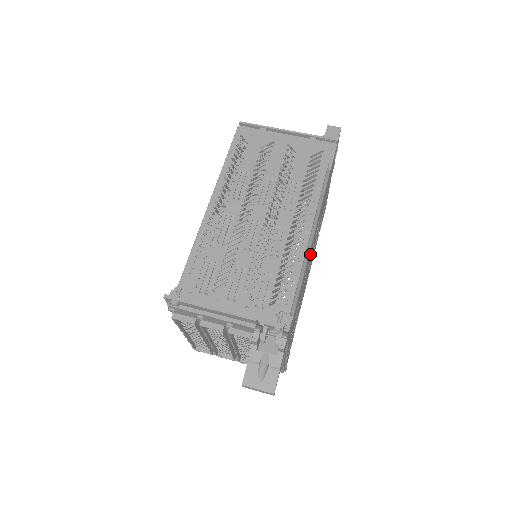
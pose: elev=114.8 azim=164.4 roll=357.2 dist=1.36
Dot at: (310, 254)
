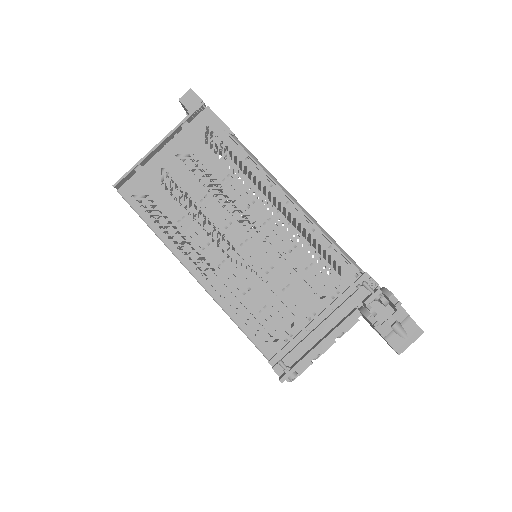
Dot at: occluded
